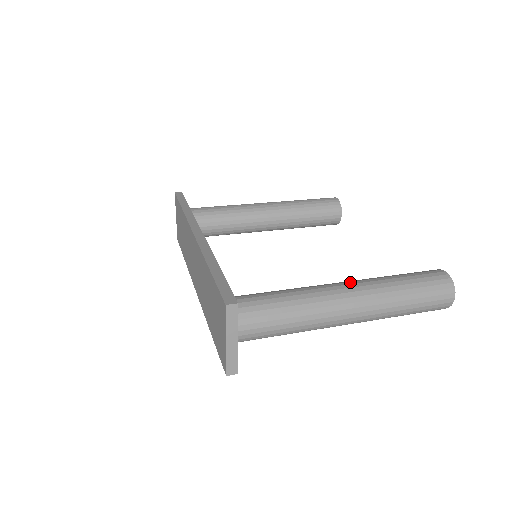
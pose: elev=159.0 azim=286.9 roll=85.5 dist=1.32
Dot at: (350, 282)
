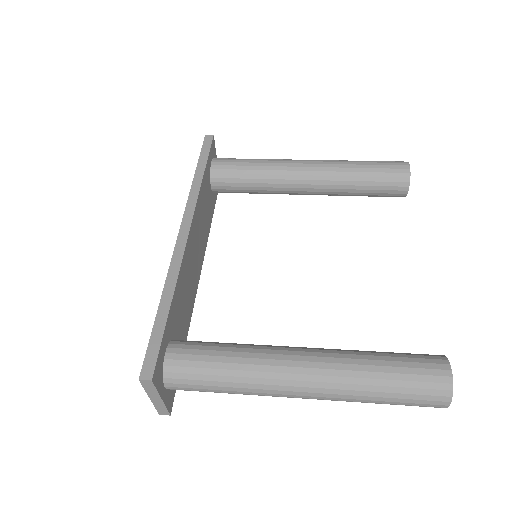
Dot at: (313, 357)
